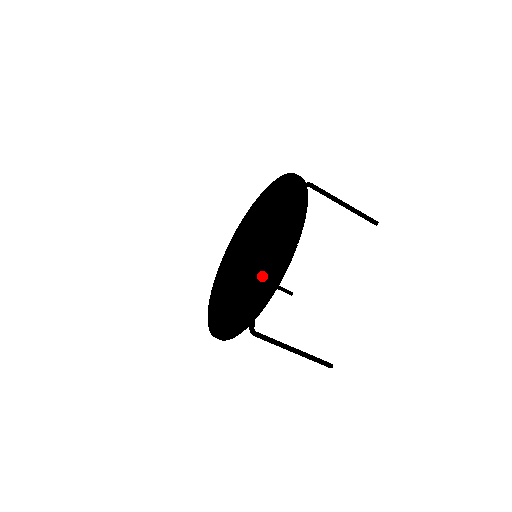
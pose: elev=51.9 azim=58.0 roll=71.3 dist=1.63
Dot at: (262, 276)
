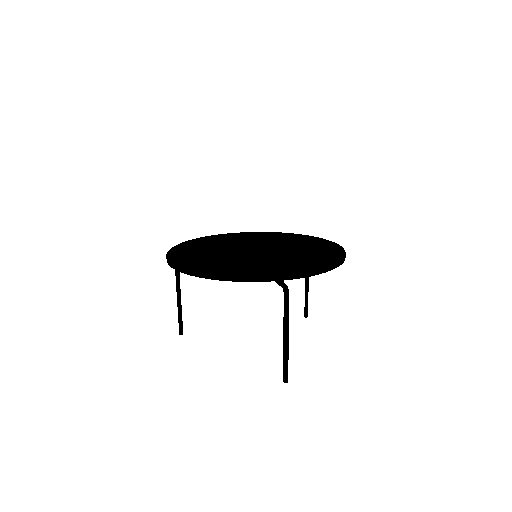
Dot at: (304, 259)
